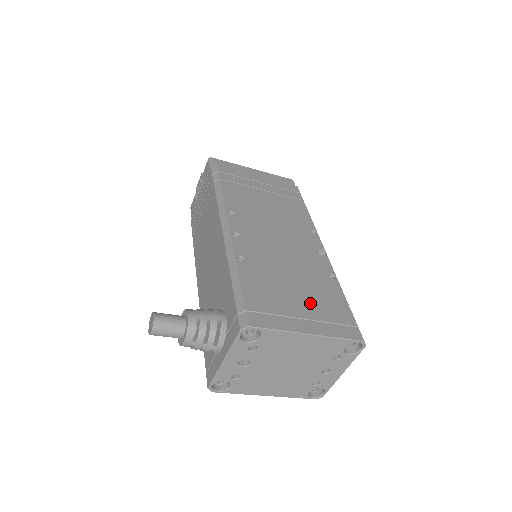
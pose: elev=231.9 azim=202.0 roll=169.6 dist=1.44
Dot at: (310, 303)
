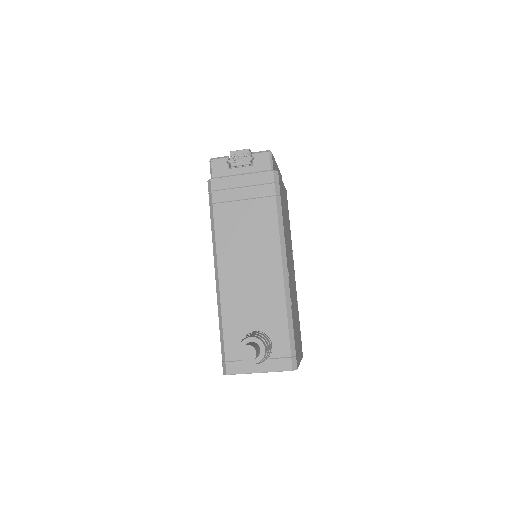
Dot at: (298, 334)
